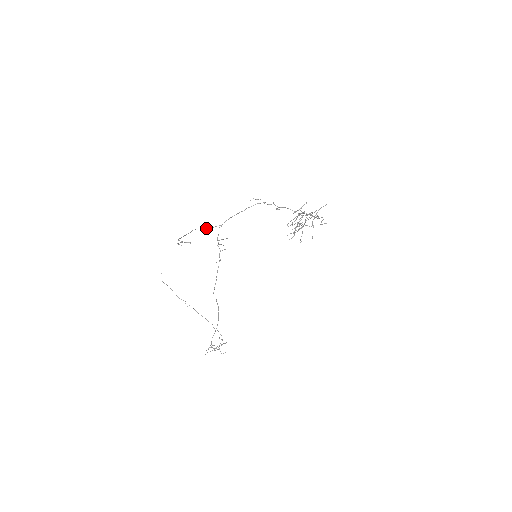
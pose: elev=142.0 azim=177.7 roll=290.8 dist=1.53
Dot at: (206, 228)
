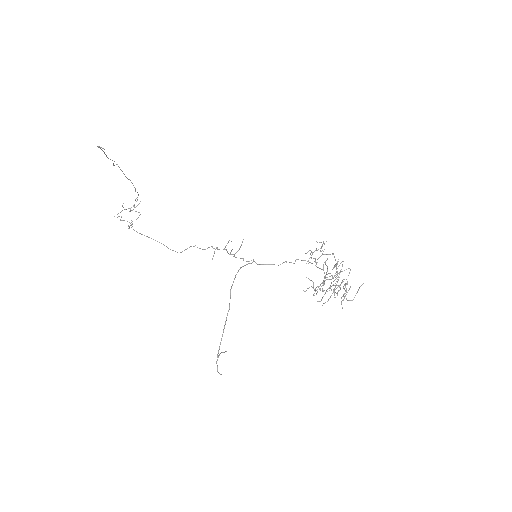
Dot at: occluded
